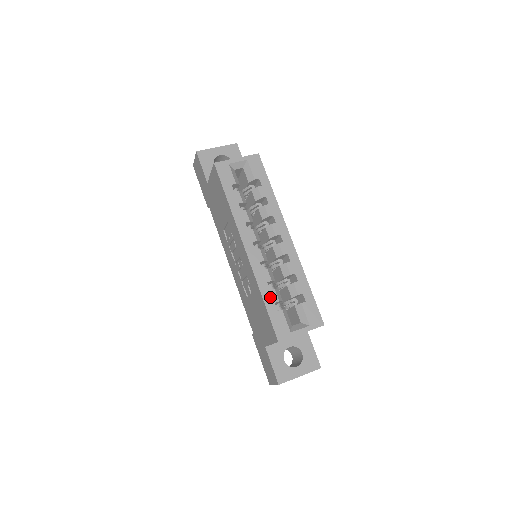
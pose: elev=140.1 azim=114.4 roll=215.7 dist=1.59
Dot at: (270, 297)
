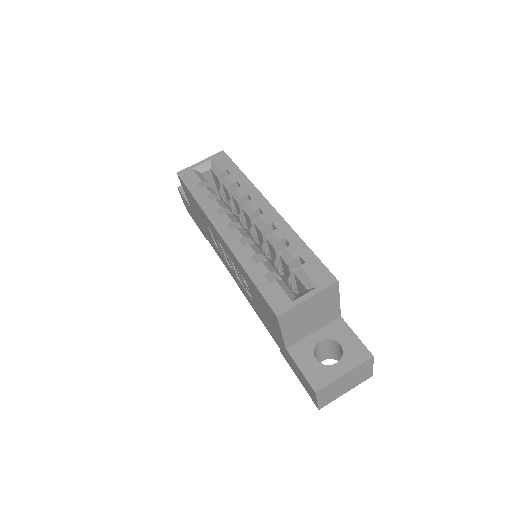
Dot at: (257, 271)
